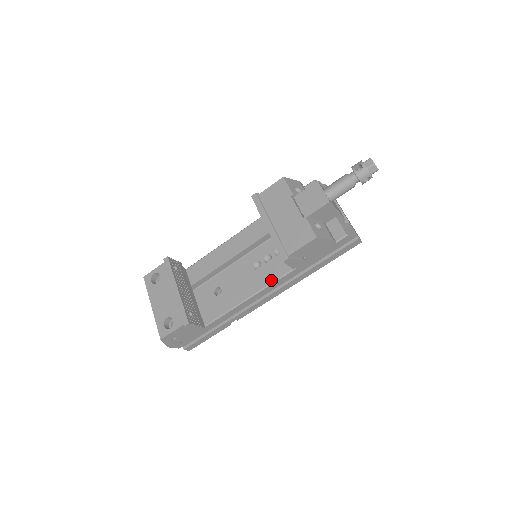
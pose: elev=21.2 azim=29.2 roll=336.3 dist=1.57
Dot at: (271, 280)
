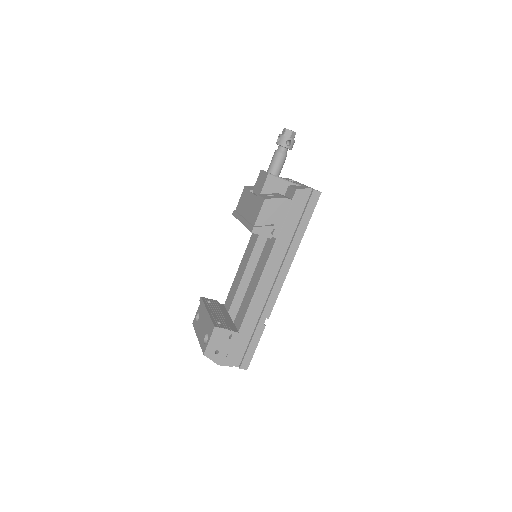
Dot at: (265, 262)
